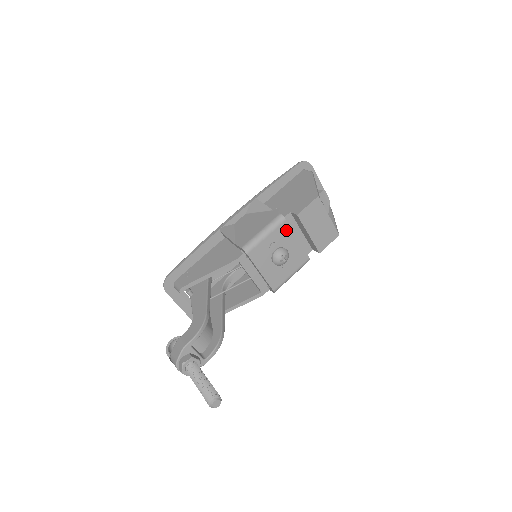
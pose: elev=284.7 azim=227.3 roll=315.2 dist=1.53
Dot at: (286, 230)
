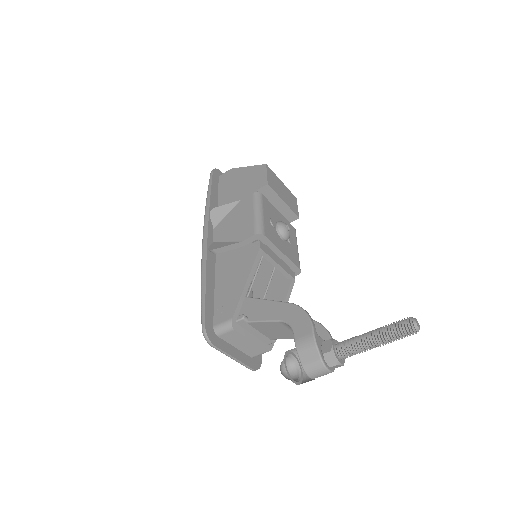
Dot at: (268, 205)
